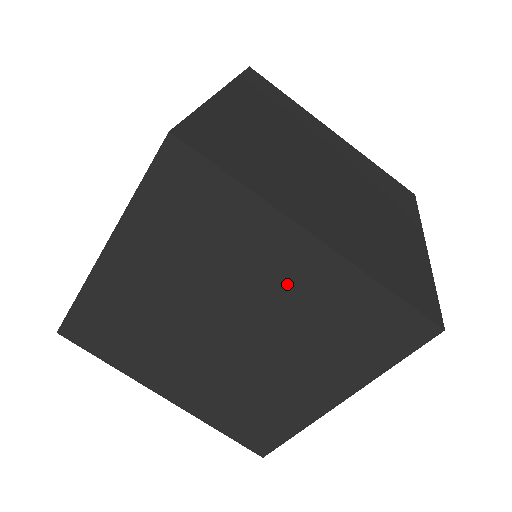
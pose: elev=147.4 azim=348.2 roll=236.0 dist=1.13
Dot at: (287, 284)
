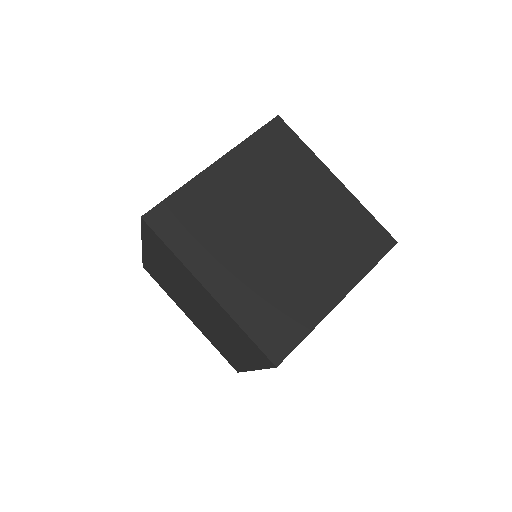
Dot at: occluded
